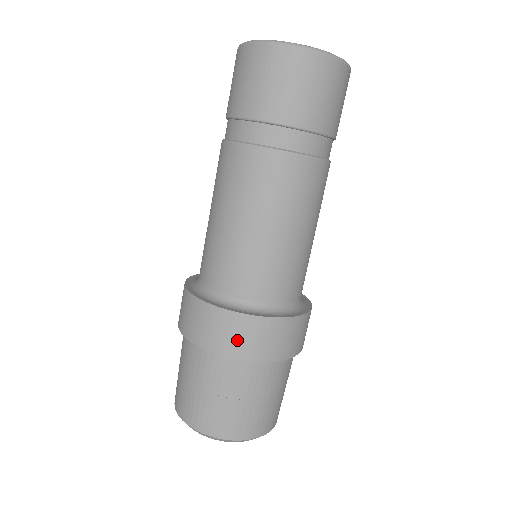
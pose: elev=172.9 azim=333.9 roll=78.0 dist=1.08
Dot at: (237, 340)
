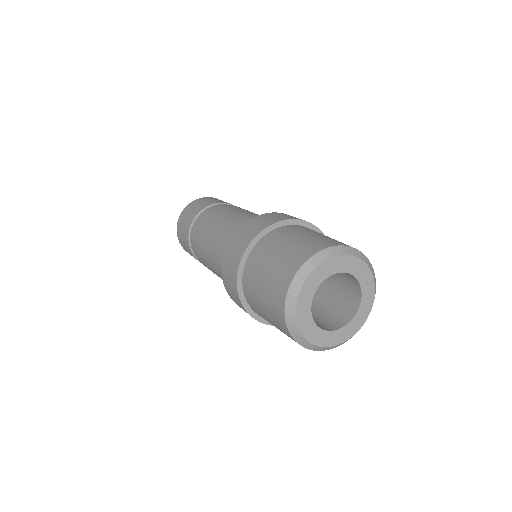
Dot at: (262, 223)
